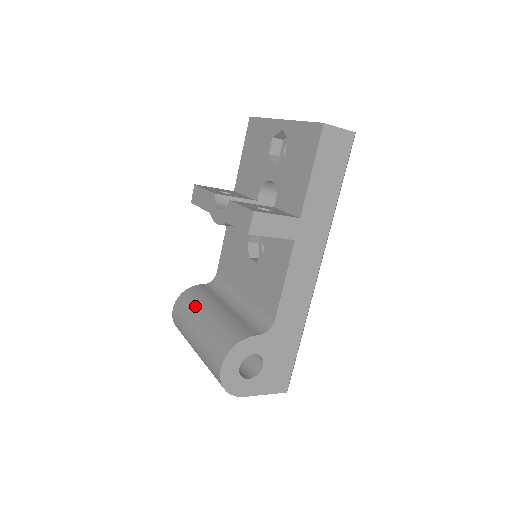
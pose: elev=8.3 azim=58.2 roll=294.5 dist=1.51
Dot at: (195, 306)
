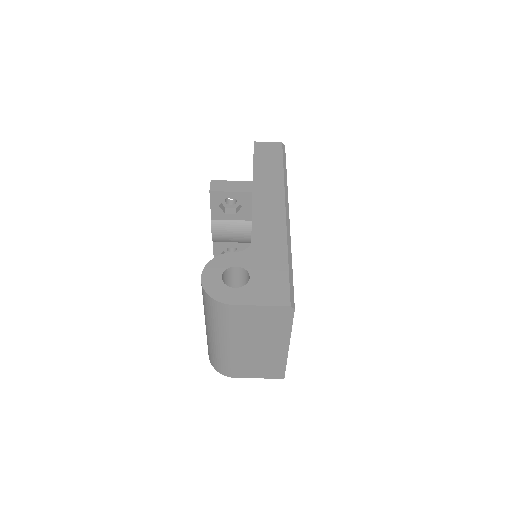
Dot at: occluded
